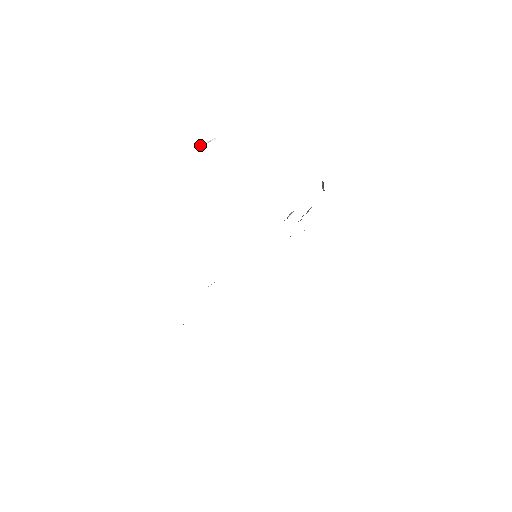
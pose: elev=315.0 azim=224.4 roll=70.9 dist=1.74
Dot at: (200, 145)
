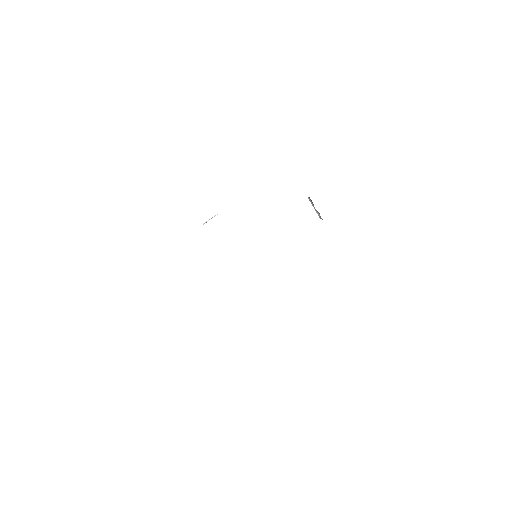
Dot at: occluded
